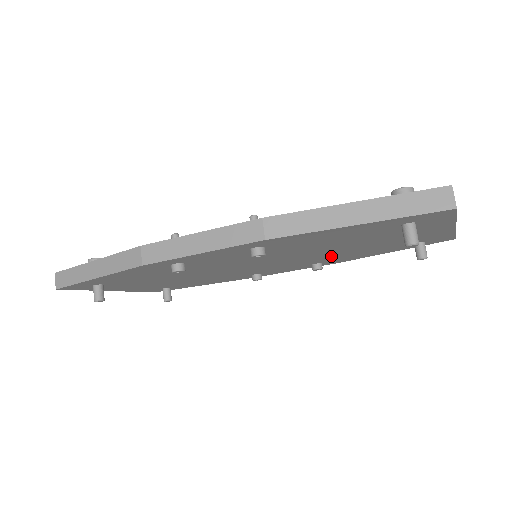
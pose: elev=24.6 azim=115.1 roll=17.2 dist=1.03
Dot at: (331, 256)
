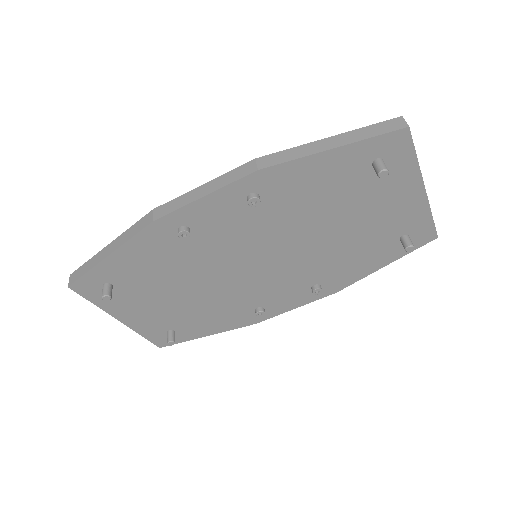
Dot at: (326, 259)
